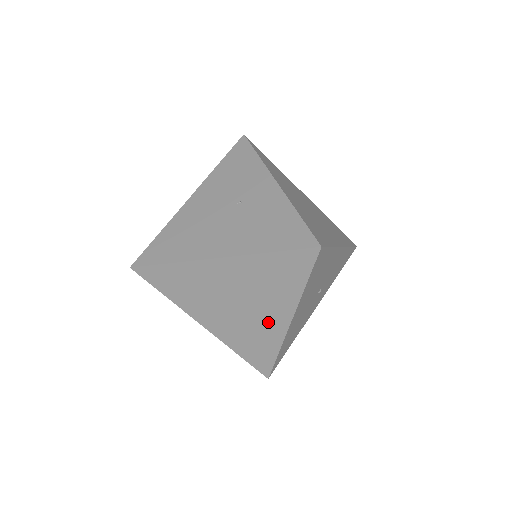
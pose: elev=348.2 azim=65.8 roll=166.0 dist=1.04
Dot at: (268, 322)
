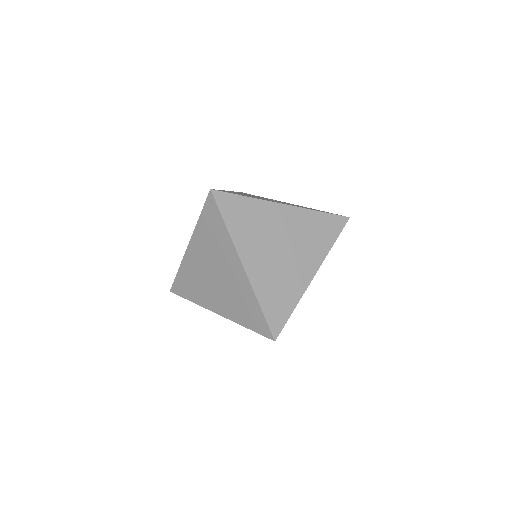
Dot at: (298, 272)
